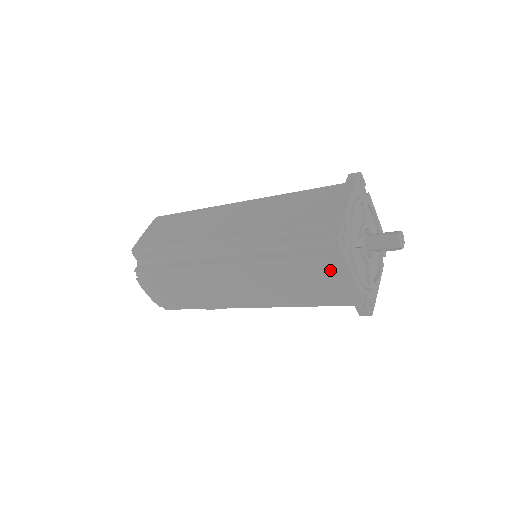
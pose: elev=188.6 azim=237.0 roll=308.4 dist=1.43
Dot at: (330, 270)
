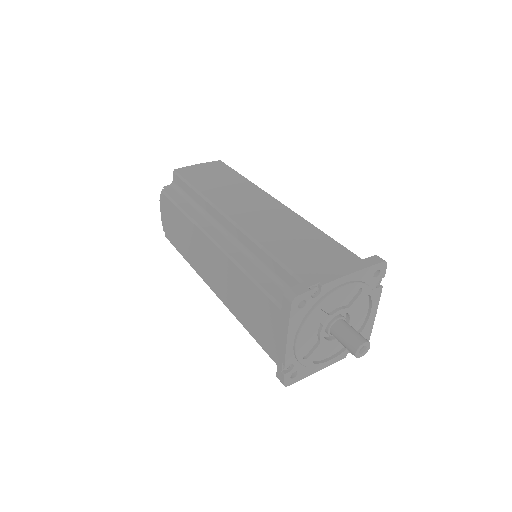
Dot at: (275, 318)
